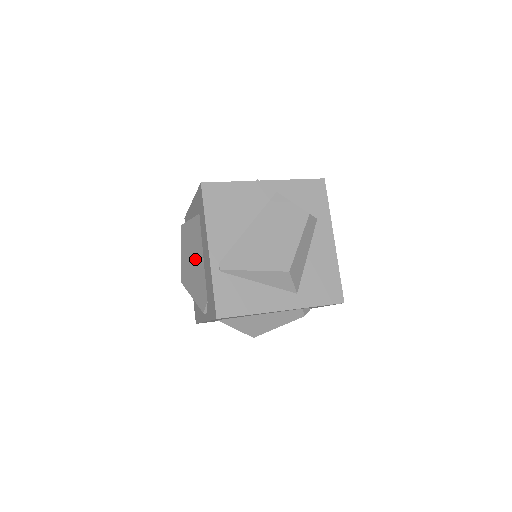
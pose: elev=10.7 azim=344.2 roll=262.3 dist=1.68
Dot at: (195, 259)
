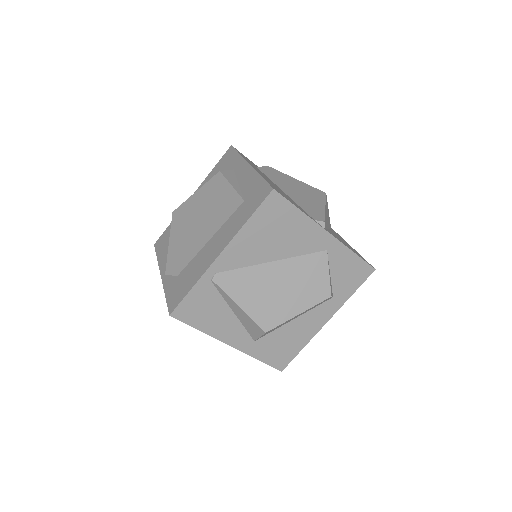
Dot at: (202, 225)
